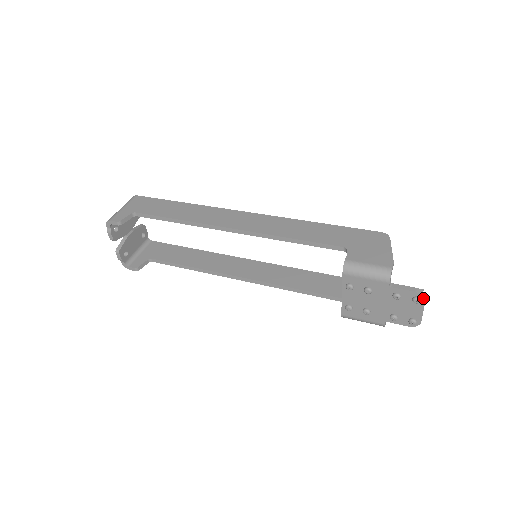
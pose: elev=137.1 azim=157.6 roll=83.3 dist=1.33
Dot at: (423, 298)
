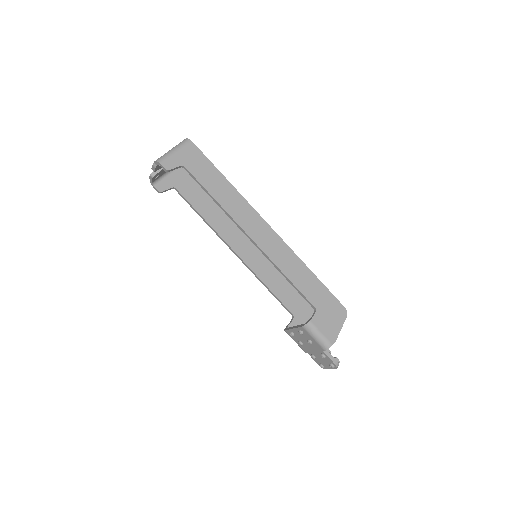
Dot at: (336, 368)
